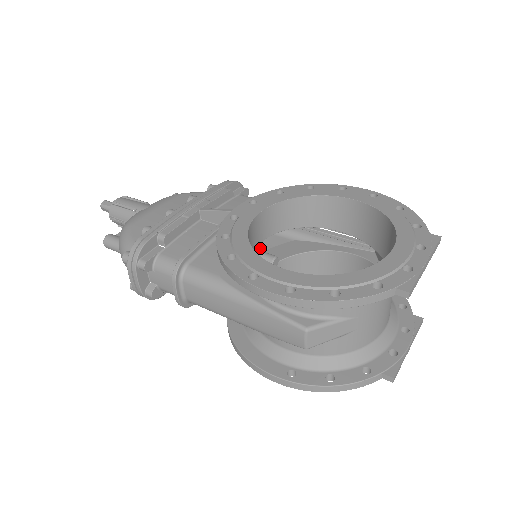
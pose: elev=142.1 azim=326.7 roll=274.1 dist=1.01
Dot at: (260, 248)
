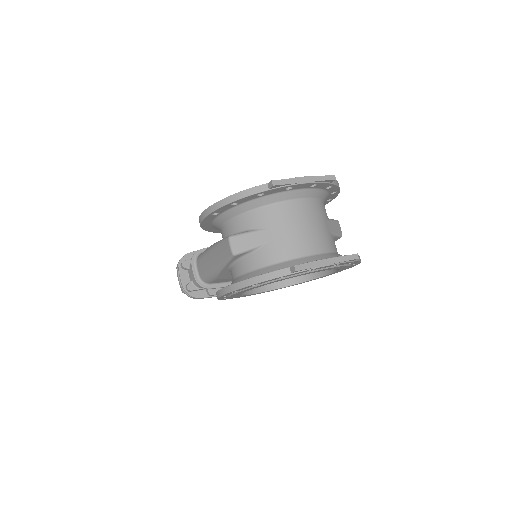
Dot at: occluded
